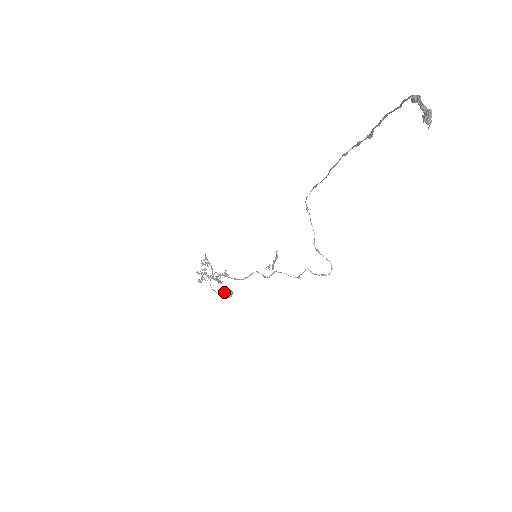
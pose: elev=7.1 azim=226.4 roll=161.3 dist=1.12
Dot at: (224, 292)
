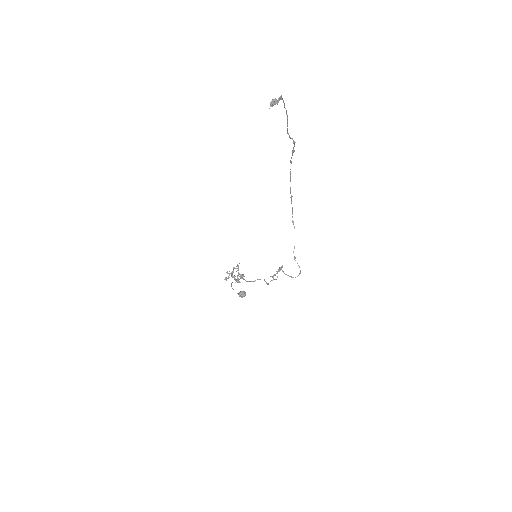
Dot at: (239, 292)
